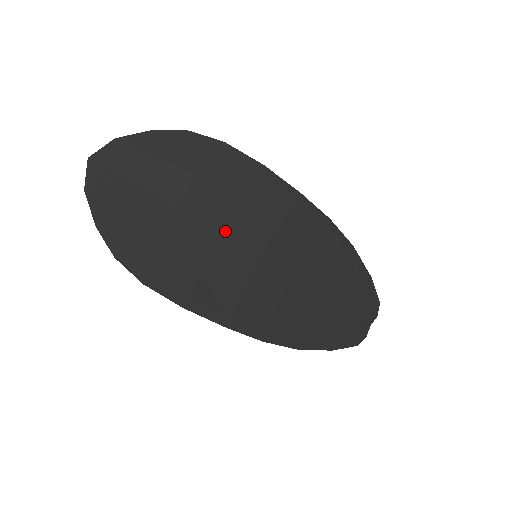
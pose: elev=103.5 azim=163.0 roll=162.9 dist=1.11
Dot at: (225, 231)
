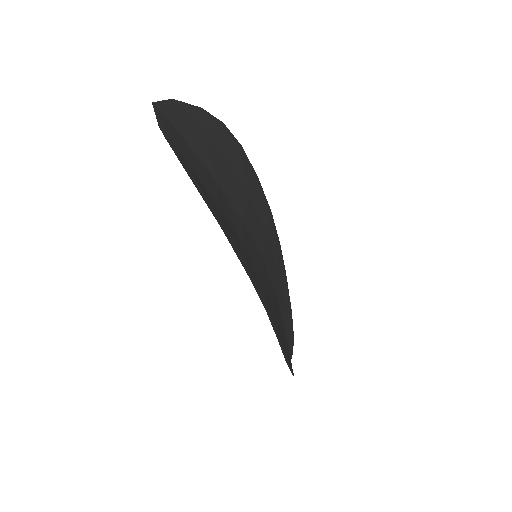
Dot at: (245, 220)
